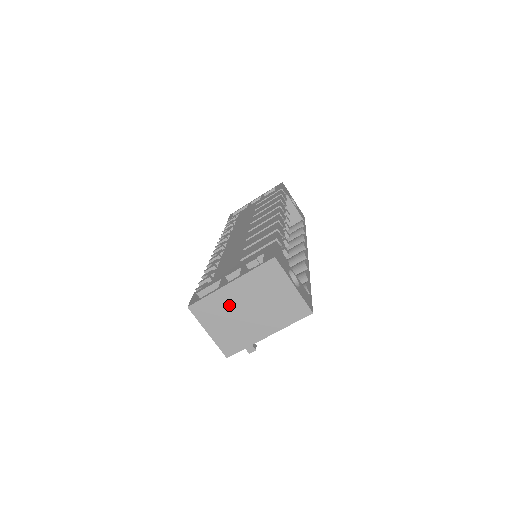
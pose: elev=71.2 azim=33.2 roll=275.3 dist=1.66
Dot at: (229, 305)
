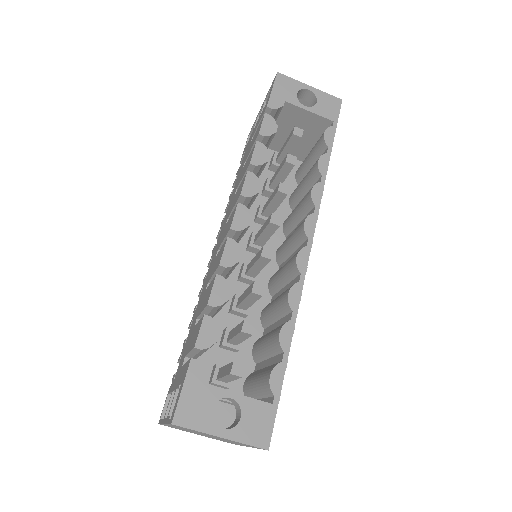
Dot at: (186, 430)
